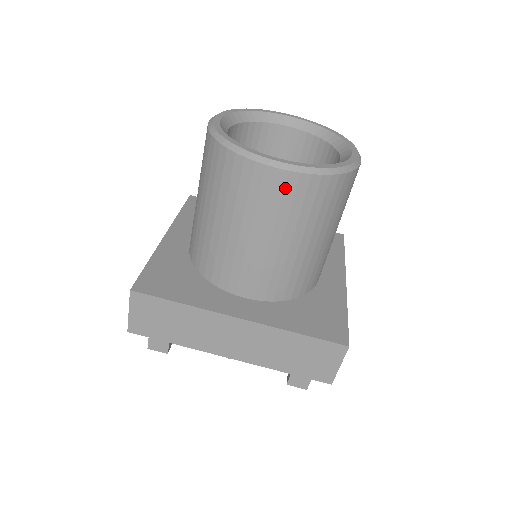
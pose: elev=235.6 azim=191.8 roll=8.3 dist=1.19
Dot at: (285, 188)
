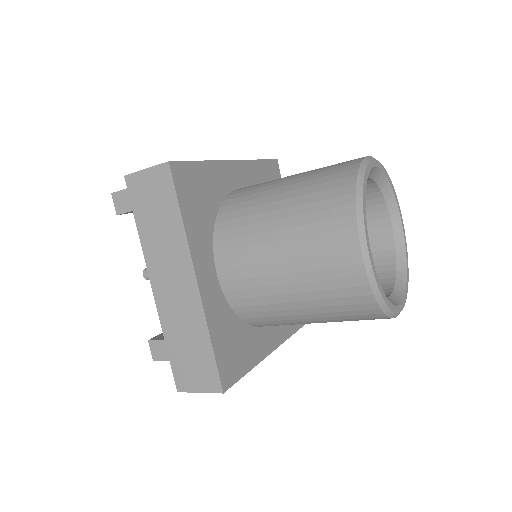
Dot at: (345, 266)
